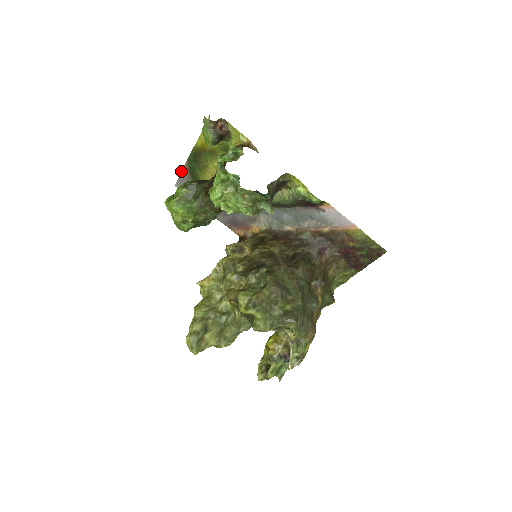
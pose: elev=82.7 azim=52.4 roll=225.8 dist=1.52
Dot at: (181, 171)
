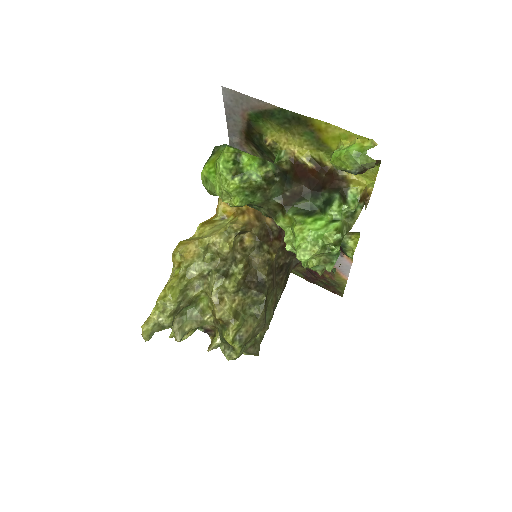
Dot at: occluded
